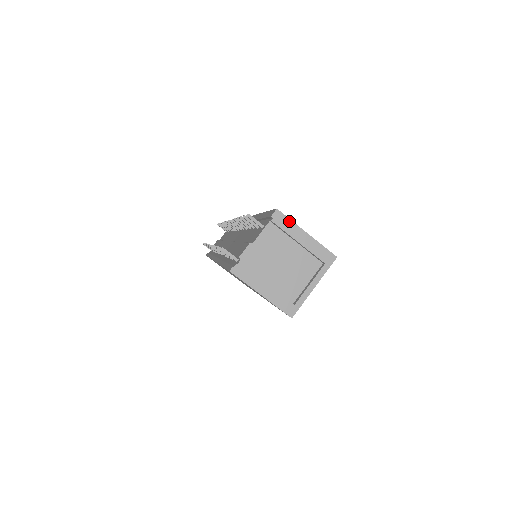
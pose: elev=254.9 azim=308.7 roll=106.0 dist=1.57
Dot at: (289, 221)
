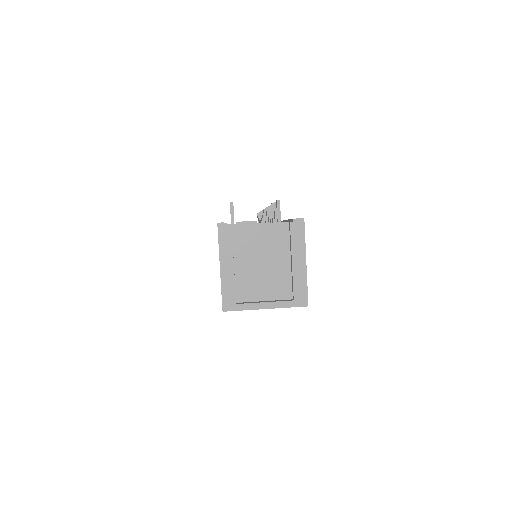
Dot at: (303, 238)
